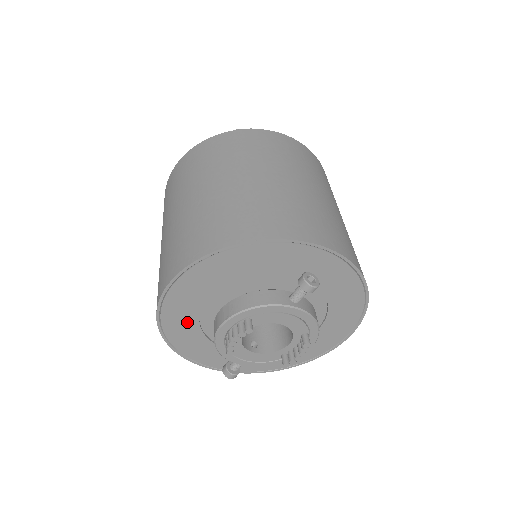
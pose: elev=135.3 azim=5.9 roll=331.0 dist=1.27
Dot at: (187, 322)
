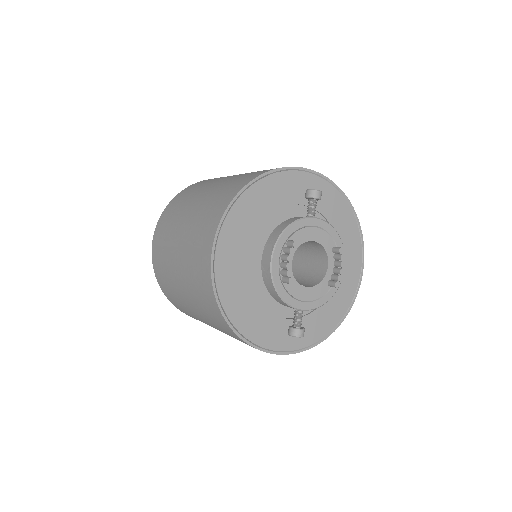
Dot at: (240, 289)
